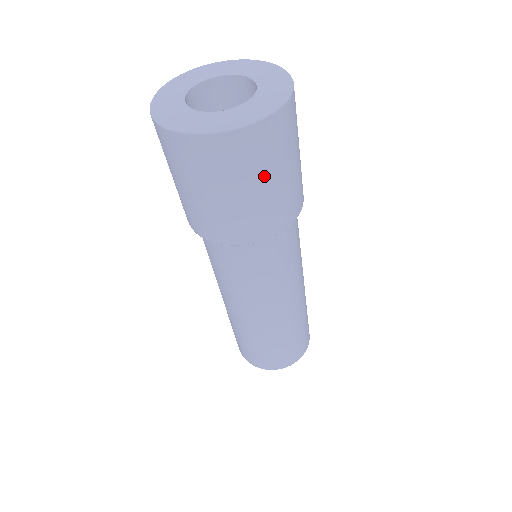
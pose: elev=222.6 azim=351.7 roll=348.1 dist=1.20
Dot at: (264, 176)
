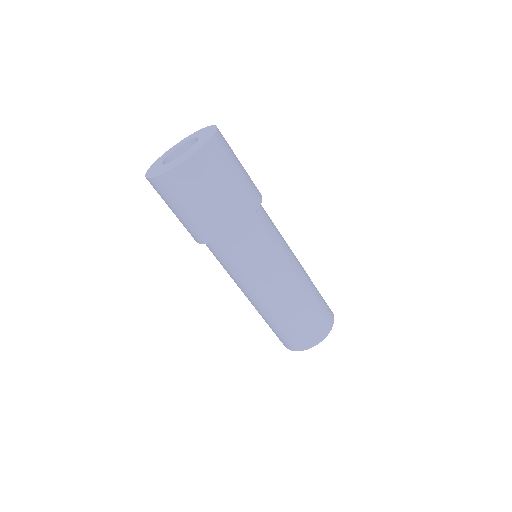
Dot at: (219, 181)
